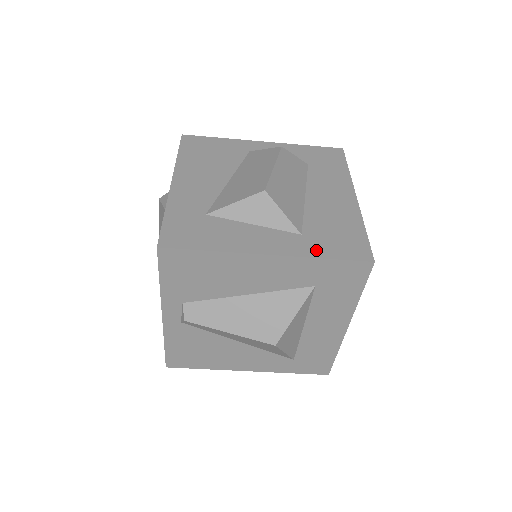
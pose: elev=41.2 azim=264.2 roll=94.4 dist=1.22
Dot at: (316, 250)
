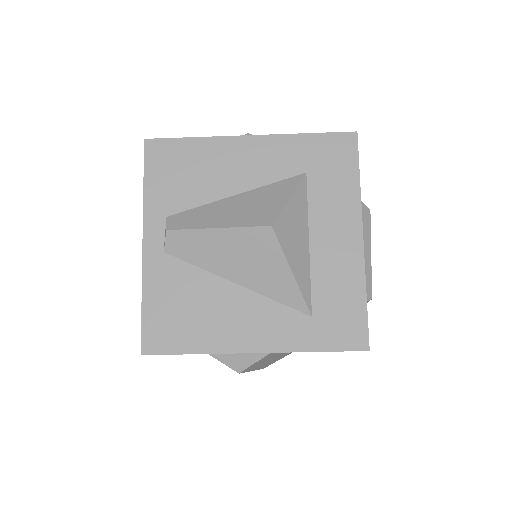
Dot at: occluded
